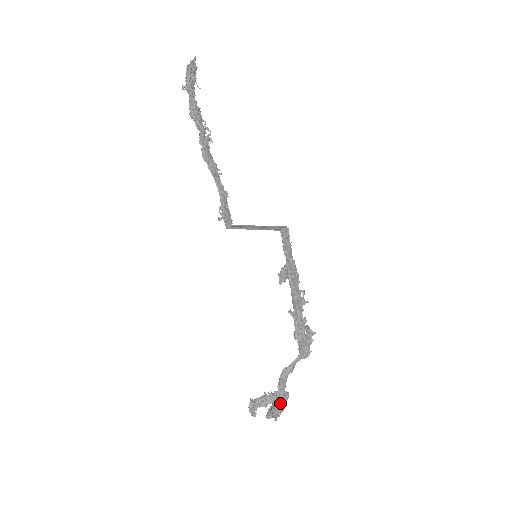
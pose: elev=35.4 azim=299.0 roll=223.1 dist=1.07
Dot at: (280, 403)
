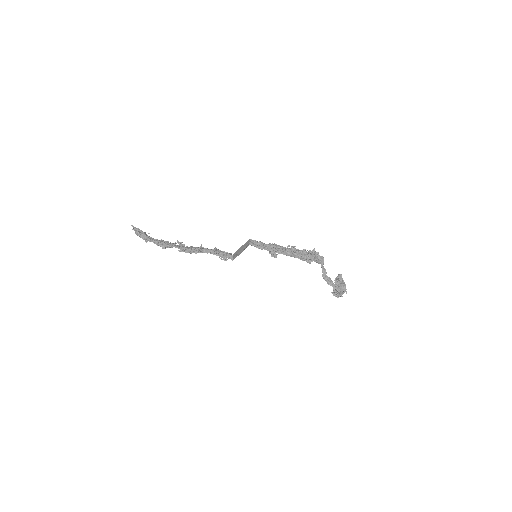
Dot at: (338, 288)
